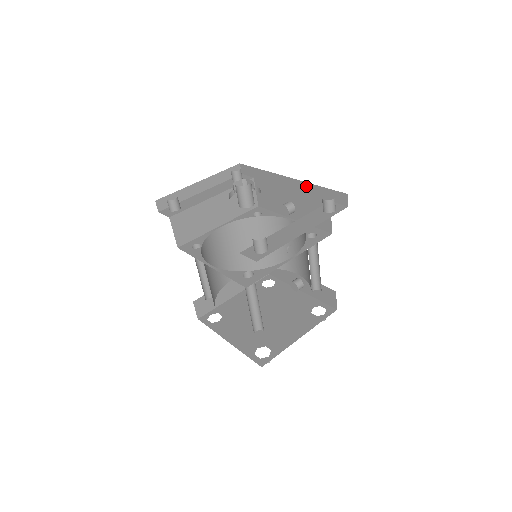
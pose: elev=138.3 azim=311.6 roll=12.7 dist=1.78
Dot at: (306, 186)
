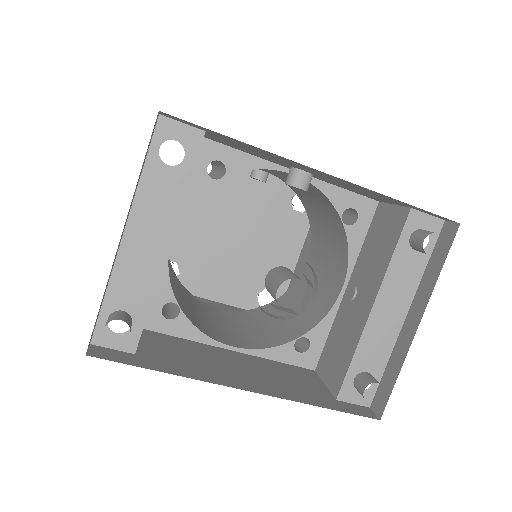
Dot at: (368, 190)
